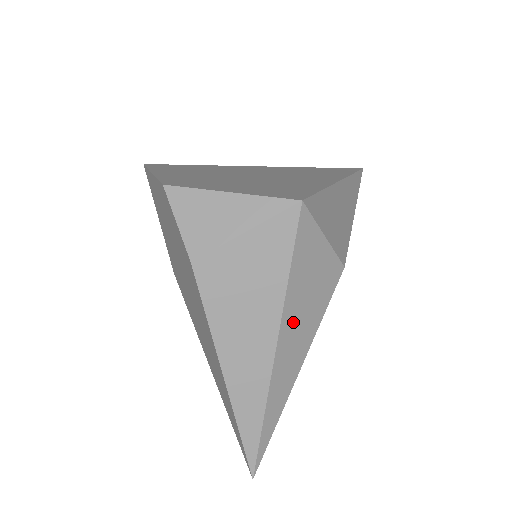
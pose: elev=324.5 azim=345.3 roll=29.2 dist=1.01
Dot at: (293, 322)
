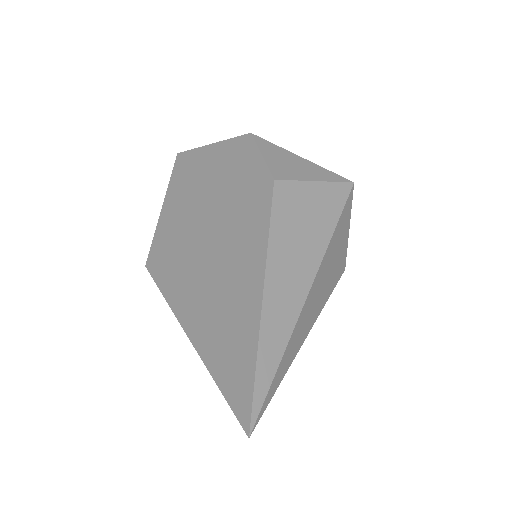
Dot at: (321, 277)
